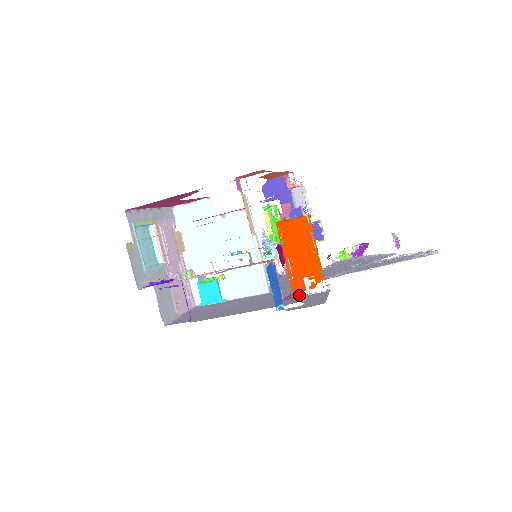
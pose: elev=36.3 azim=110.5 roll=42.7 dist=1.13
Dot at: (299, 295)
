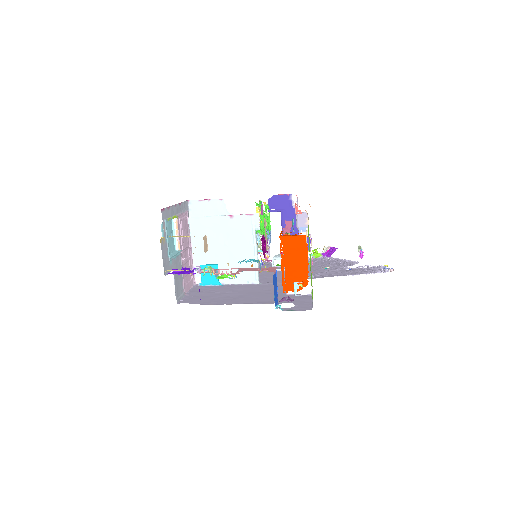
Dot at: (287, 294)
